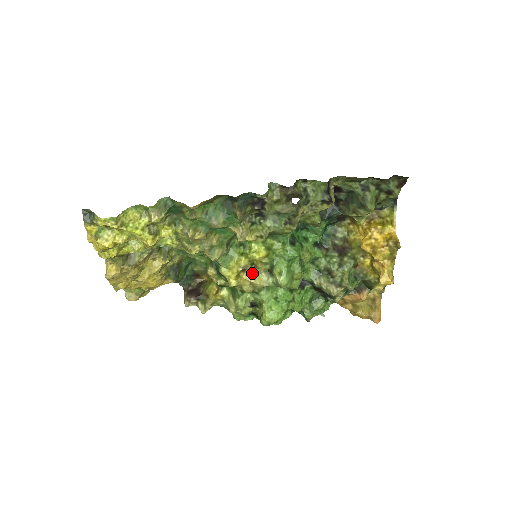
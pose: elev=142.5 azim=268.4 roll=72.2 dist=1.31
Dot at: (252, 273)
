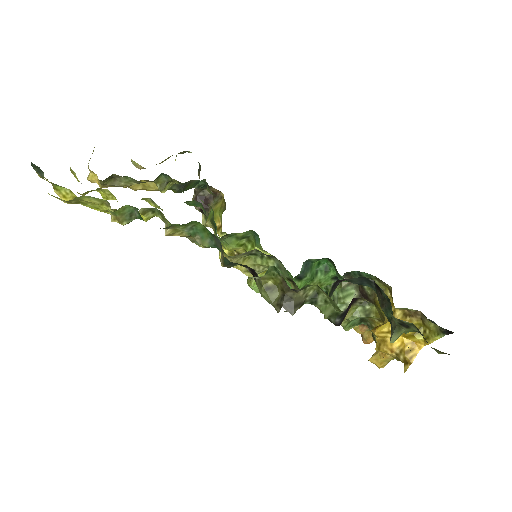
Dot at: occluded
